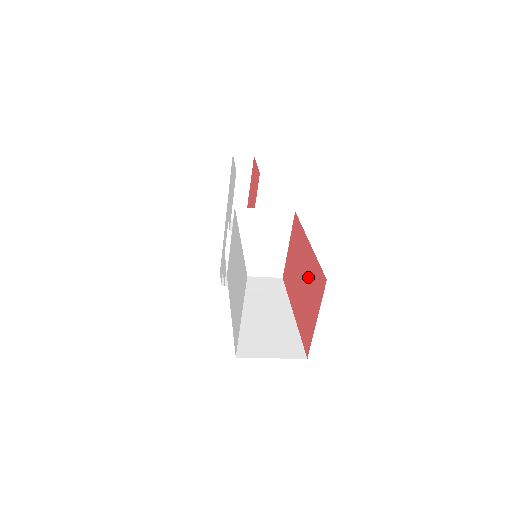
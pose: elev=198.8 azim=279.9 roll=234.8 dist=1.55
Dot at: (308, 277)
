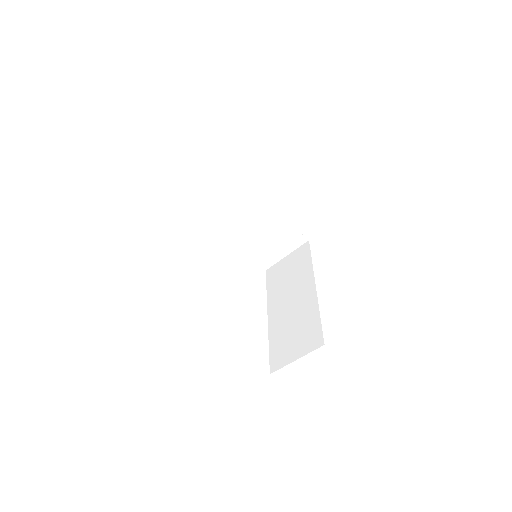
Dot at: occluded
